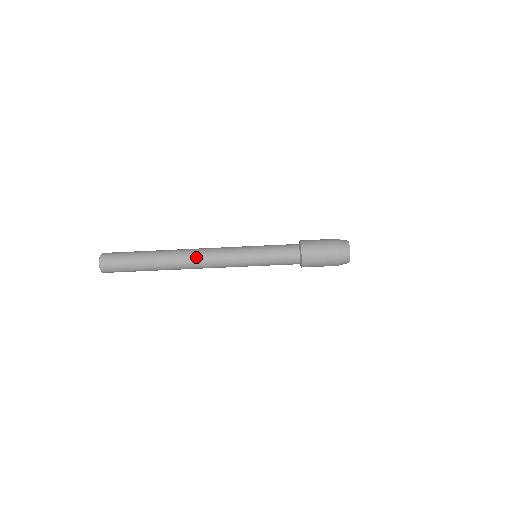
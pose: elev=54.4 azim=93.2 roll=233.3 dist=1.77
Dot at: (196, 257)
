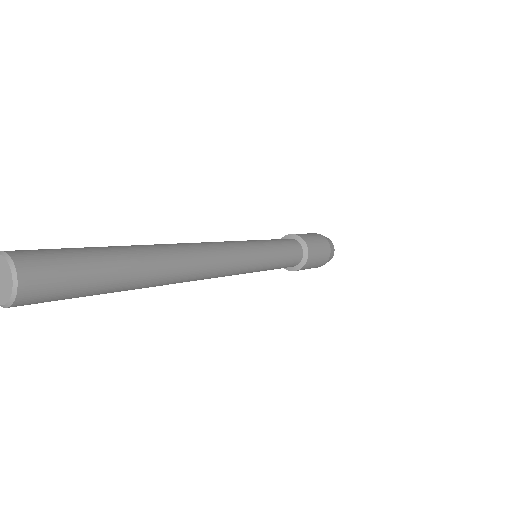
Dot at: (205, 272)
